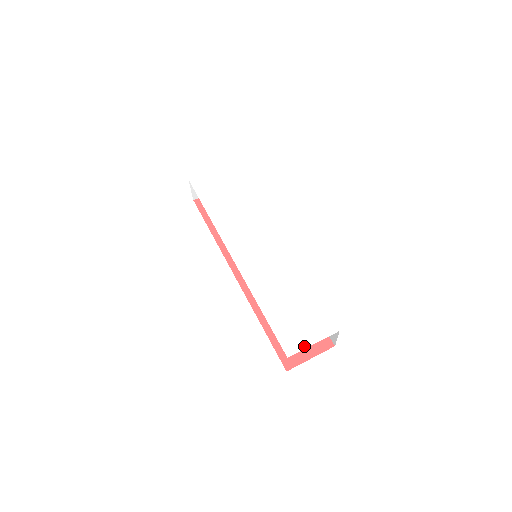
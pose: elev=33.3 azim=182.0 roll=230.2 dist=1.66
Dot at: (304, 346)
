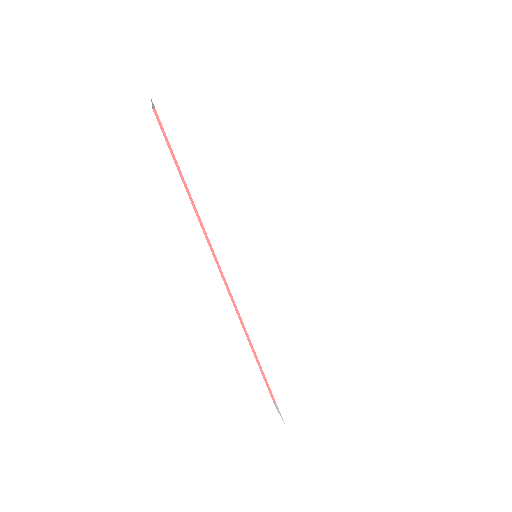
Dot at: (308, 413)
